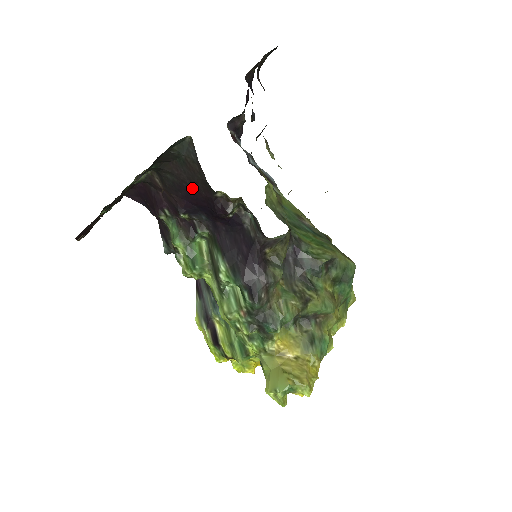
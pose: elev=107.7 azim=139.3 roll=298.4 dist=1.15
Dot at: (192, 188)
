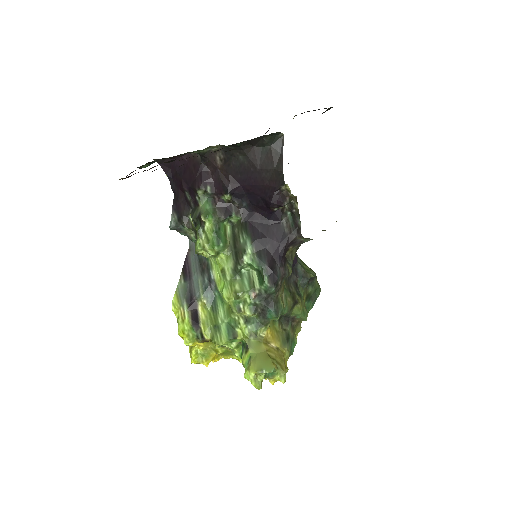
Dot at: (258, 175)
